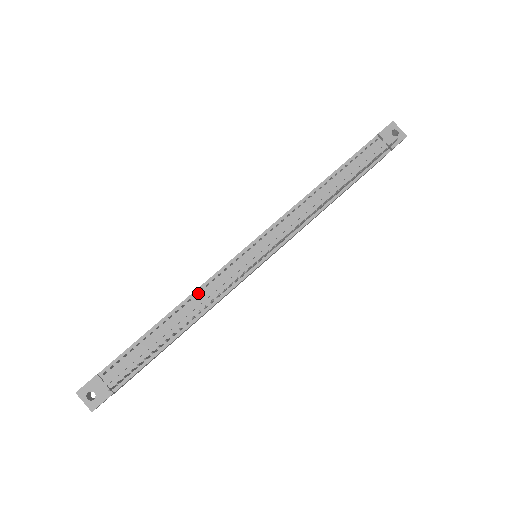
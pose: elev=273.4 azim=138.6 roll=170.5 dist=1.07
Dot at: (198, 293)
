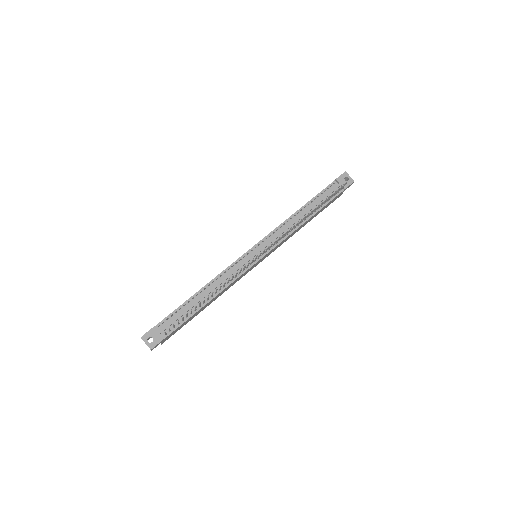
Dot at: (219, 277)
